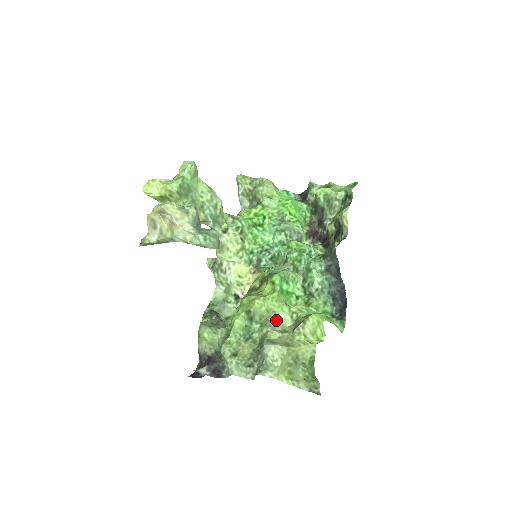
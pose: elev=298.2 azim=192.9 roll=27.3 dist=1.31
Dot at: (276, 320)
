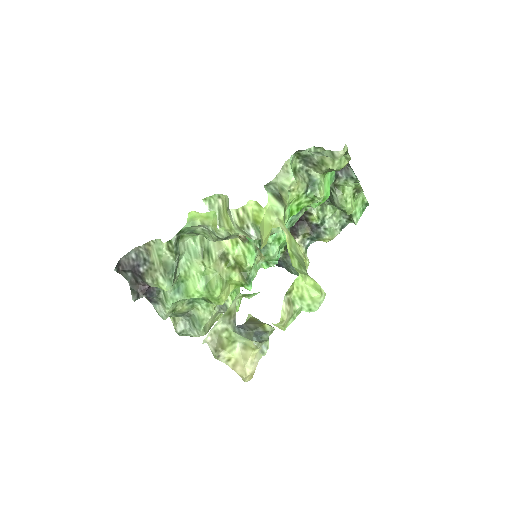
Dot at: occluded
